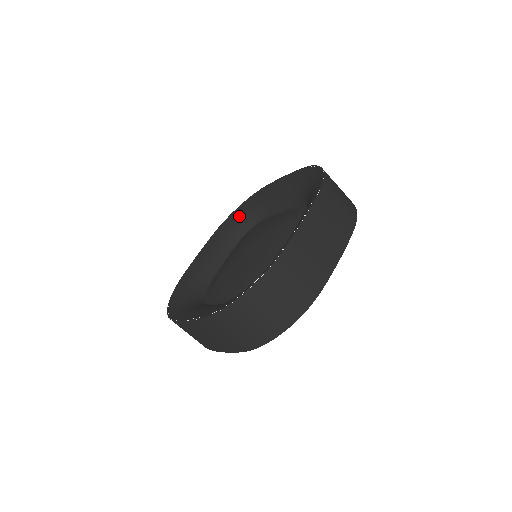
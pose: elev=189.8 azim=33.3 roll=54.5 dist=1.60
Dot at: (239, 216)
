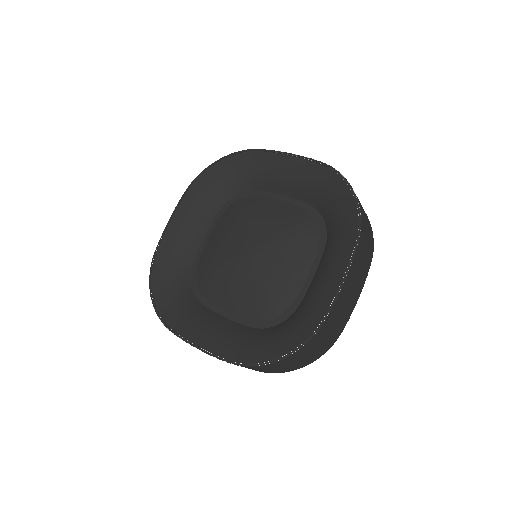
Dot at: (220, 177)
